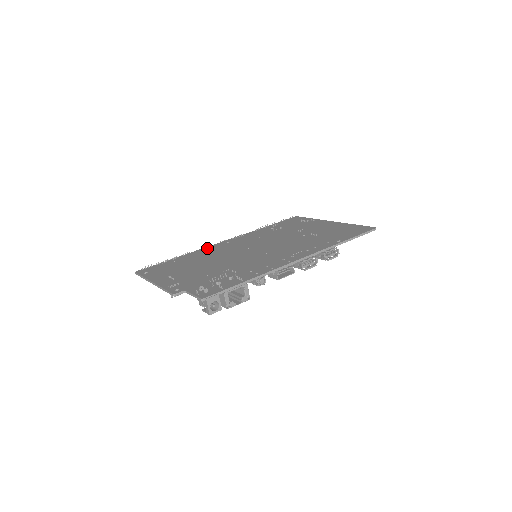
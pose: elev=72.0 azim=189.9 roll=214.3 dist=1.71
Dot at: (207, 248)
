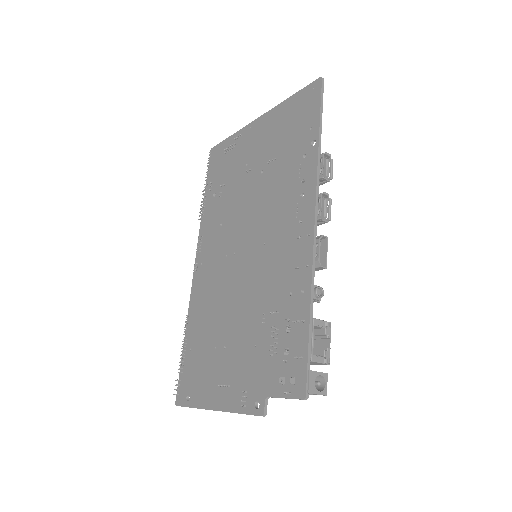
Dot at: (194, 295)
